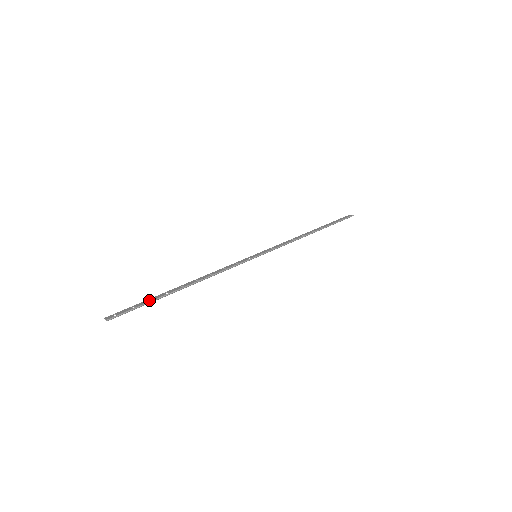
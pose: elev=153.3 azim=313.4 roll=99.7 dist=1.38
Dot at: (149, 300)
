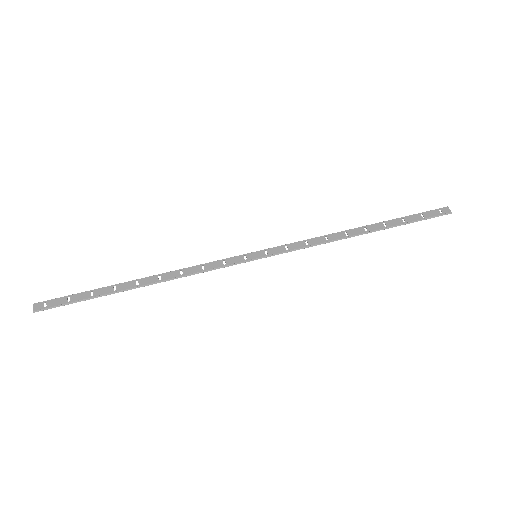
Dot at: (90, 293)
